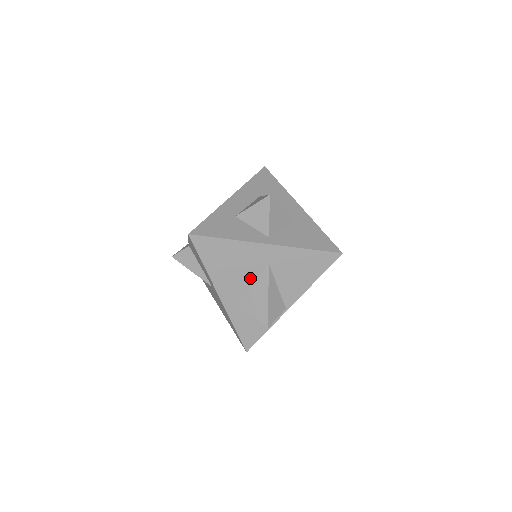
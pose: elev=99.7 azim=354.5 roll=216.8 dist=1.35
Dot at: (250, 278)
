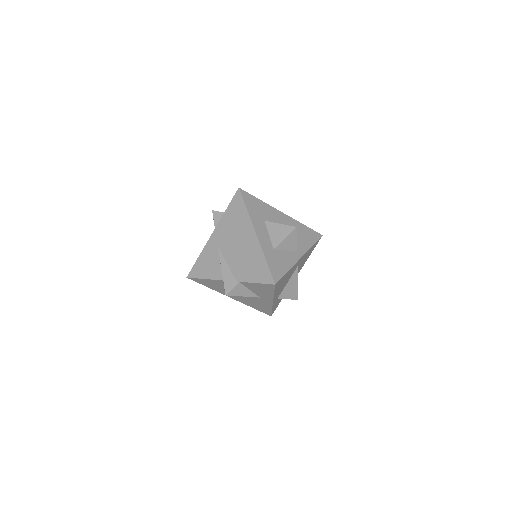
Dot at: (288, 280)
